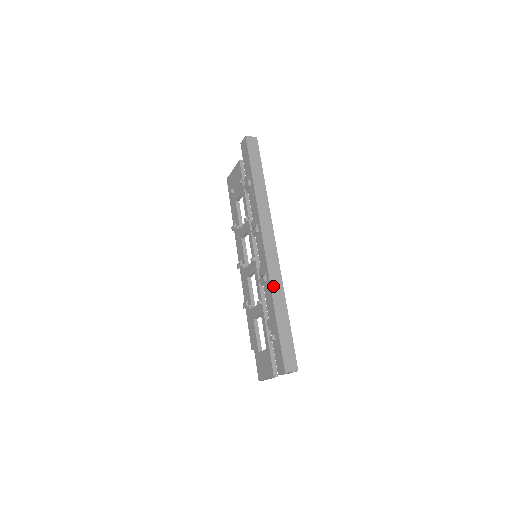
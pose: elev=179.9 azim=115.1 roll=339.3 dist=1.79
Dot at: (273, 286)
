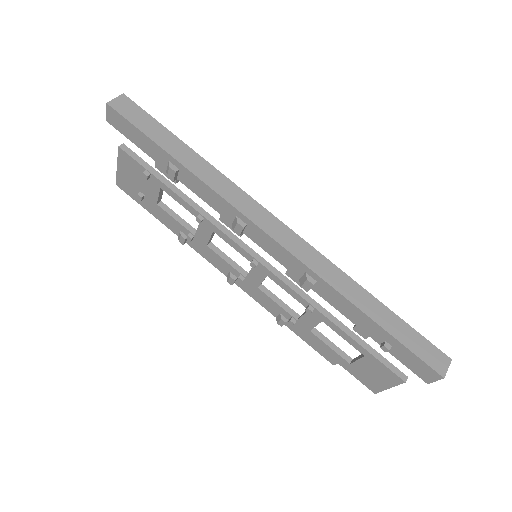
Dot at: (332, 282)
